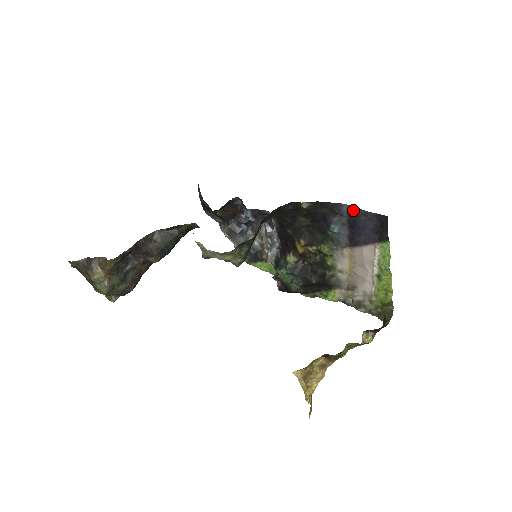
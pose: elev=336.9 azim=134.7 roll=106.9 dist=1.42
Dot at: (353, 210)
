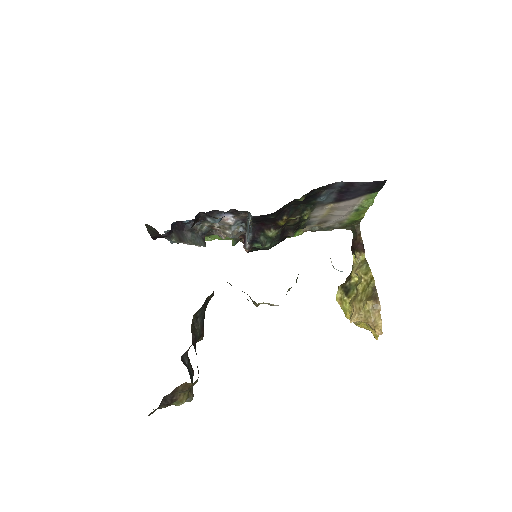
Dot at: (349, 184)
